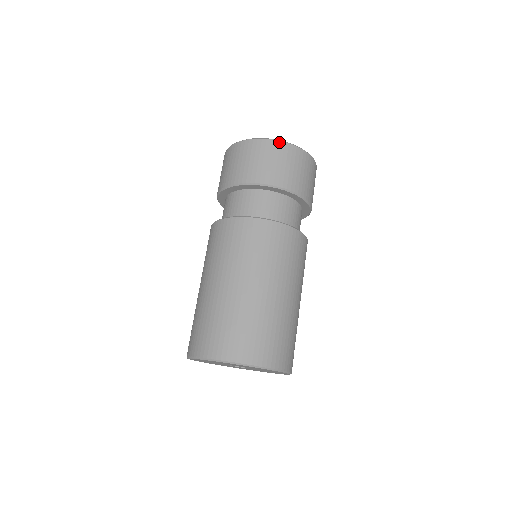
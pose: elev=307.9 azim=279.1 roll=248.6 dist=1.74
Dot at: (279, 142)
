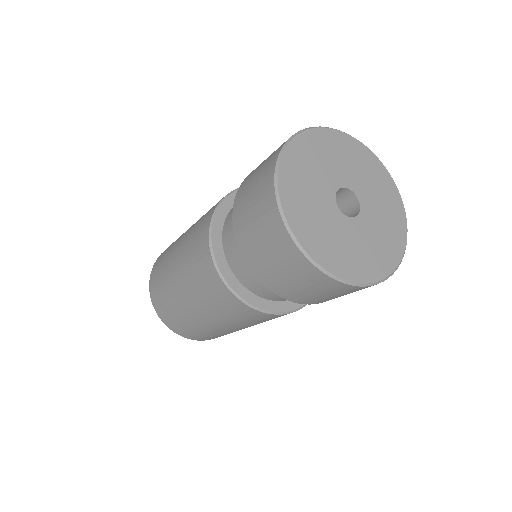
Dot at: (303, 257)
